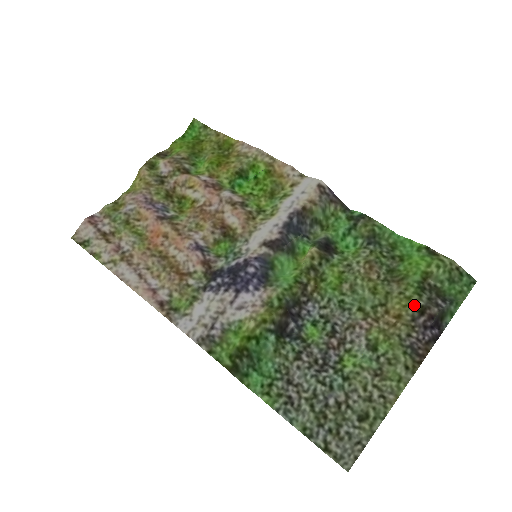
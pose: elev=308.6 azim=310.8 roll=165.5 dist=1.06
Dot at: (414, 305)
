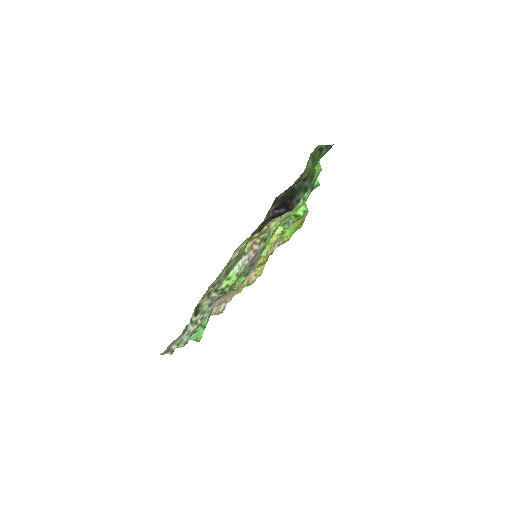
Dot at: (274, 202)
